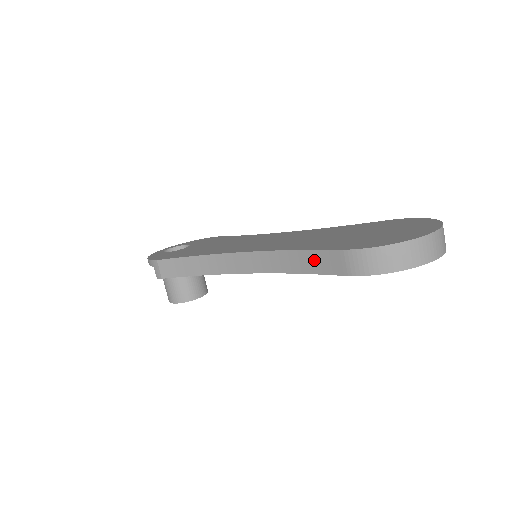
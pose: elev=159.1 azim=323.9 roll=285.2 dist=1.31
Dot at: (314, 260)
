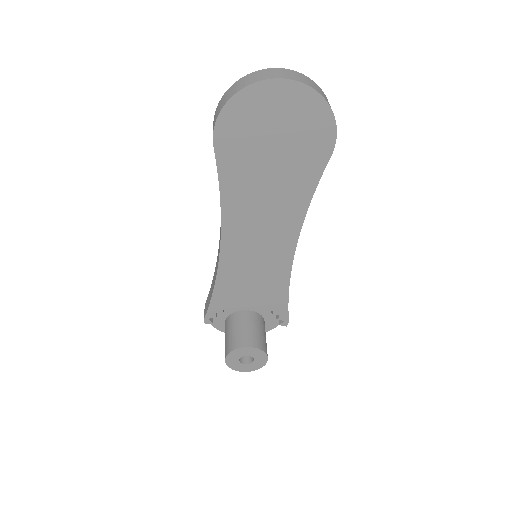
Dot at: occluded
